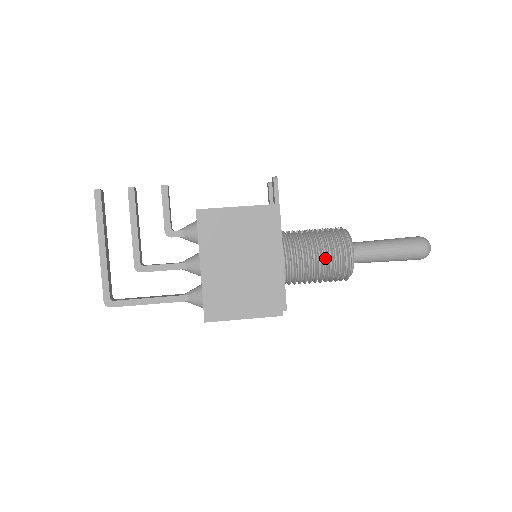
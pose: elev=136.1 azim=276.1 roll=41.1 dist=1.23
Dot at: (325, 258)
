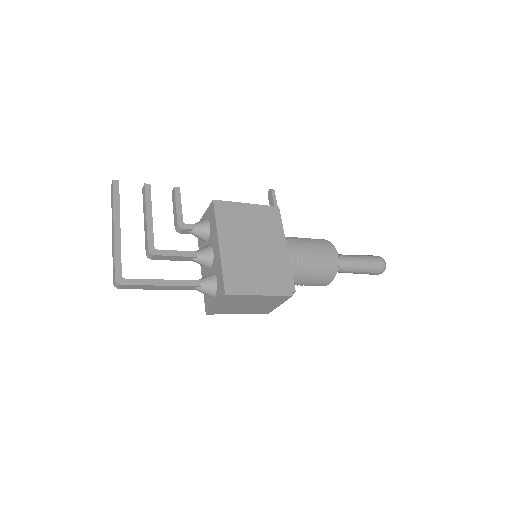
Dot at: (318, 254)
